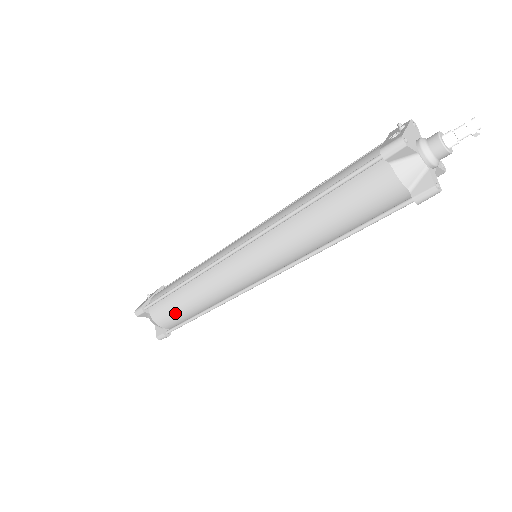
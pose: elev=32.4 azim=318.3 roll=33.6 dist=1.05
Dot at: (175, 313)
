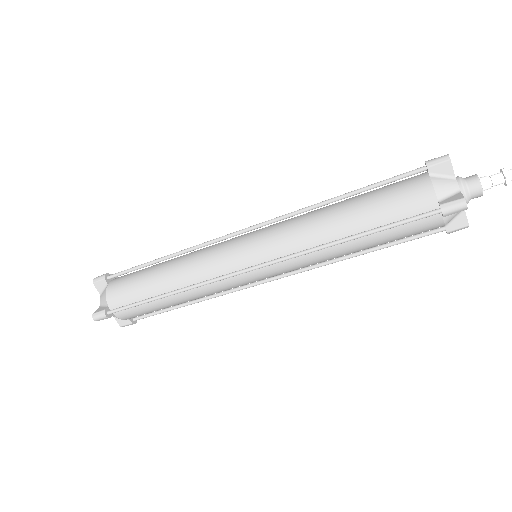
Dot at: (136, 287)
